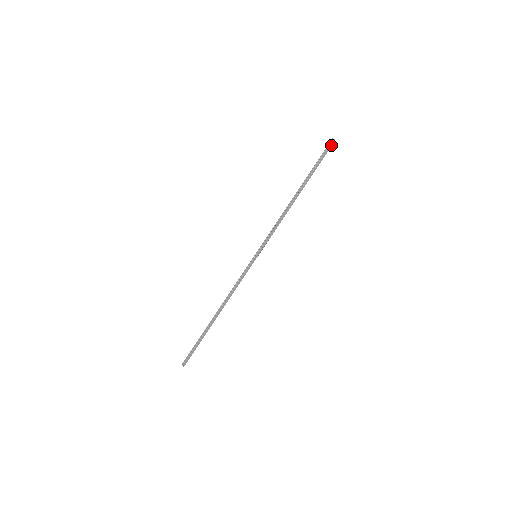
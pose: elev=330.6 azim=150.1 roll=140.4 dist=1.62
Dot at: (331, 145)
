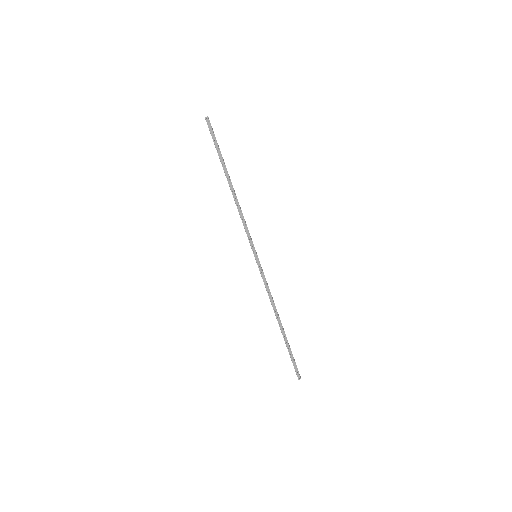
Dot at: (209, 124)
